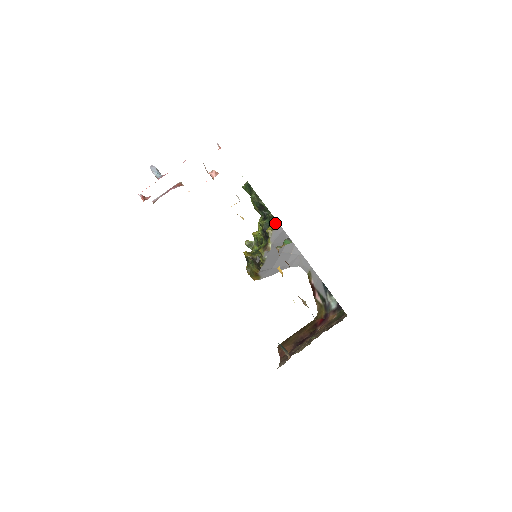
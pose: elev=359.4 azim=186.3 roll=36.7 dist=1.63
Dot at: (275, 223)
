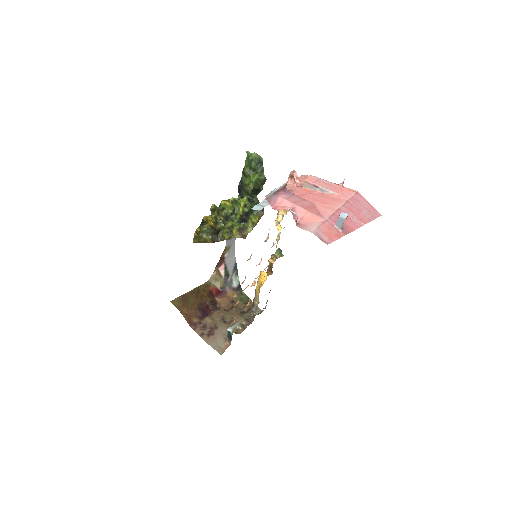
Dot at: (262, 215)
